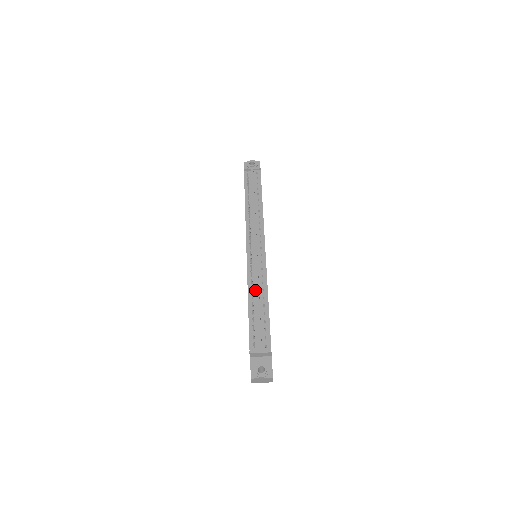
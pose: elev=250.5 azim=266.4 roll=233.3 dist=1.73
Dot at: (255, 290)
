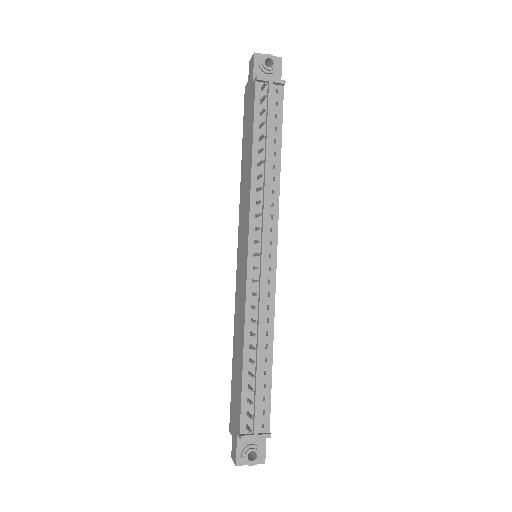
Dot at: (255, 332)
